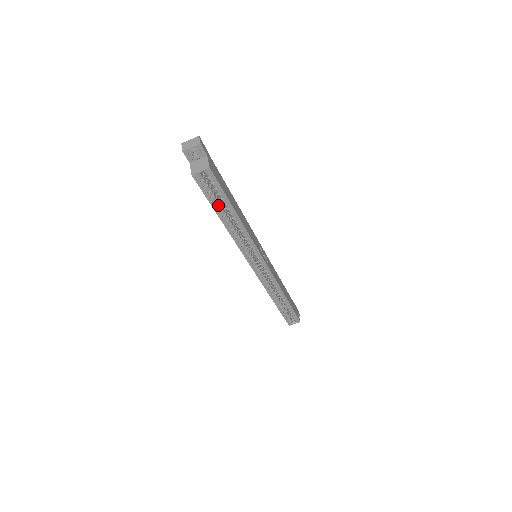
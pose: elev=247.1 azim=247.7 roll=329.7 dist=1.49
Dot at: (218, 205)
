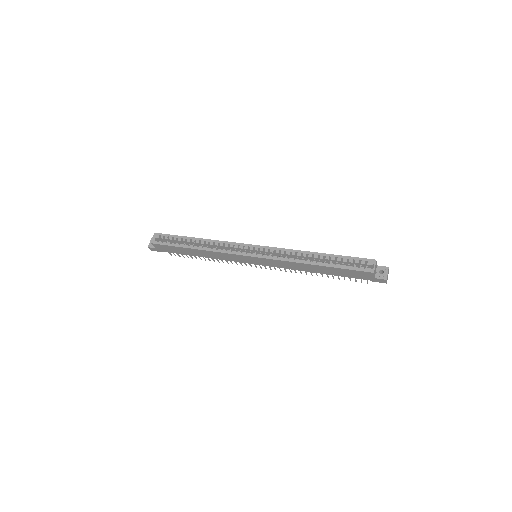
Dot at: (182, 245)
